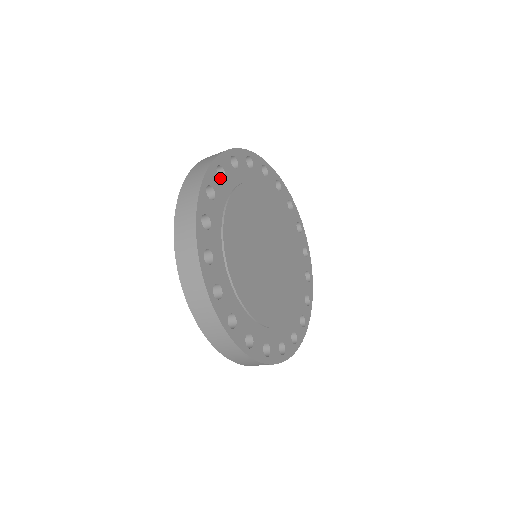
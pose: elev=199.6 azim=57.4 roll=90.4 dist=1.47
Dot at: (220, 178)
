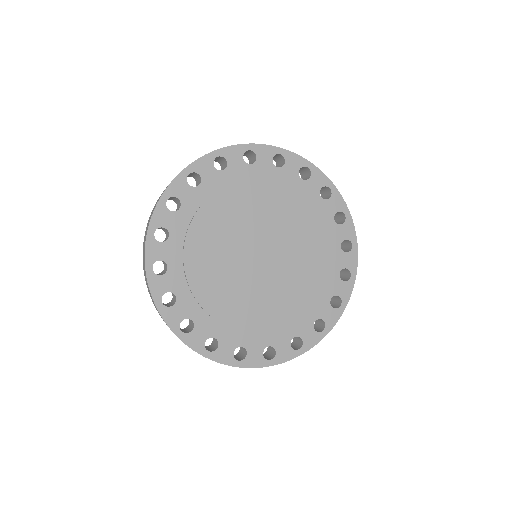
Dot at: (192, 186)
